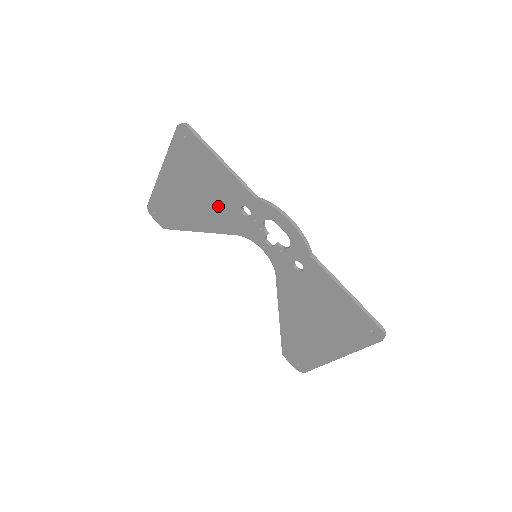
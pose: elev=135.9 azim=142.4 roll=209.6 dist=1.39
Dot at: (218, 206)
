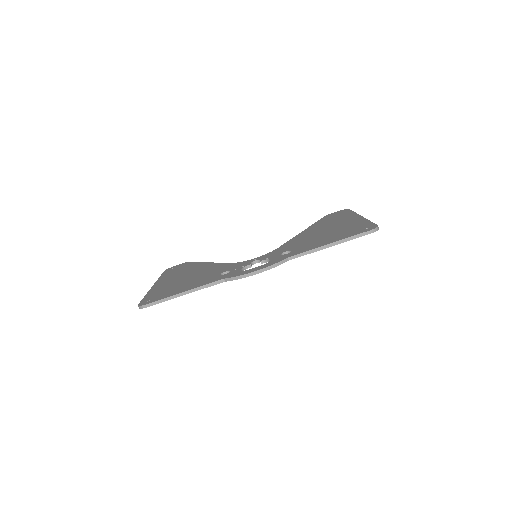
Dot at: occluded
